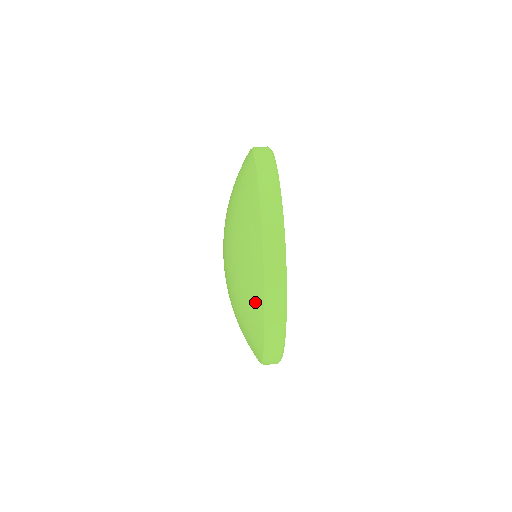
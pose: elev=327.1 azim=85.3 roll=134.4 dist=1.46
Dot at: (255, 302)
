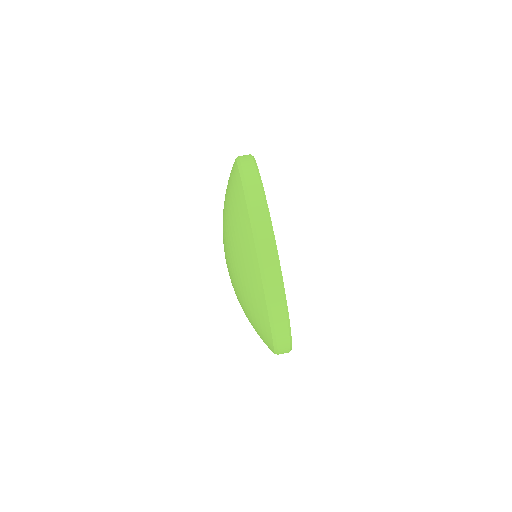
Dot at: occluded
